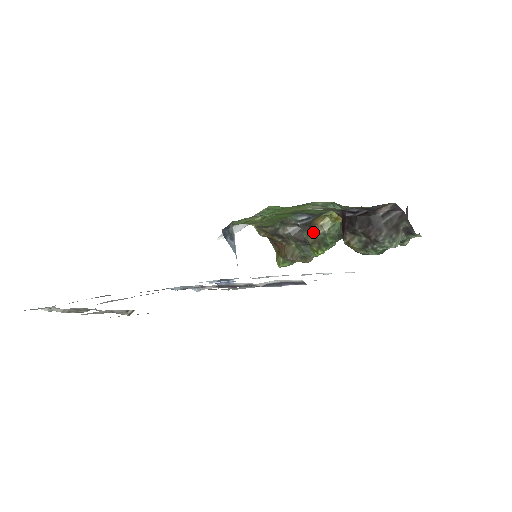
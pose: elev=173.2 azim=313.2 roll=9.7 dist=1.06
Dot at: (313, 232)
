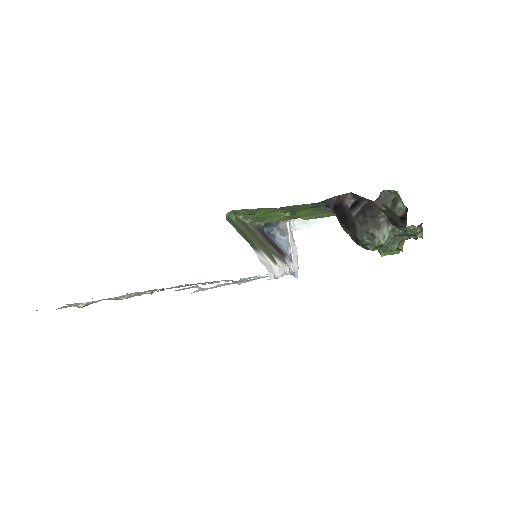
Dot at: occluded
